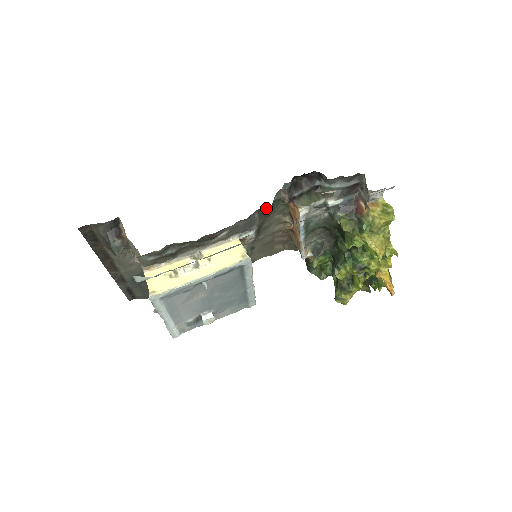
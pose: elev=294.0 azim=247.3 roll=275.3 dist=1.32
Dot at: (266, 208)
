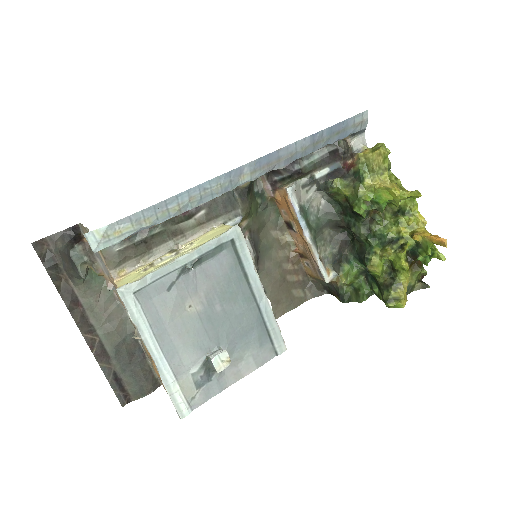
Dot at: occluded
